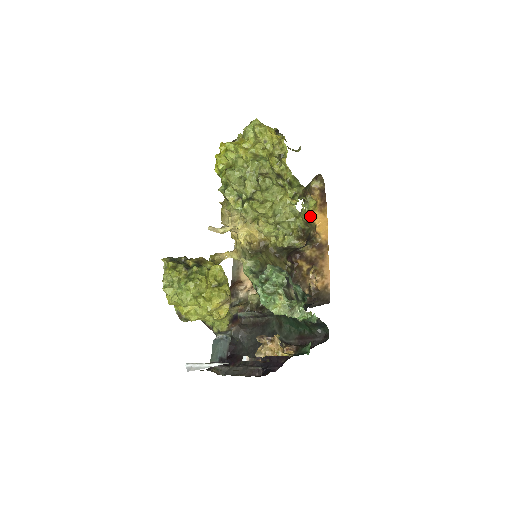
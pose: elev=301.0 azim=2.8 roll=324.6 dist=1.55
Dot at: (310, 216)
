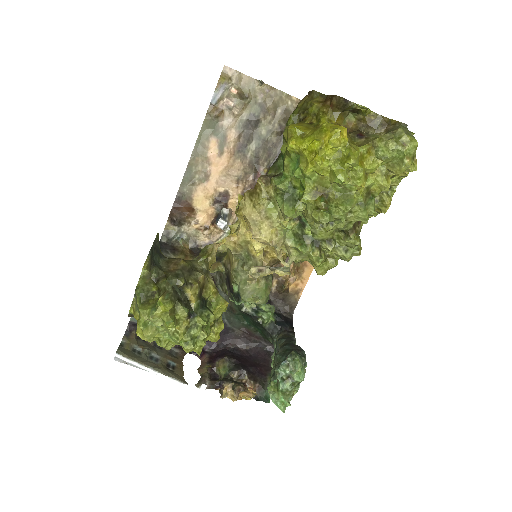
Dot at: occluded
